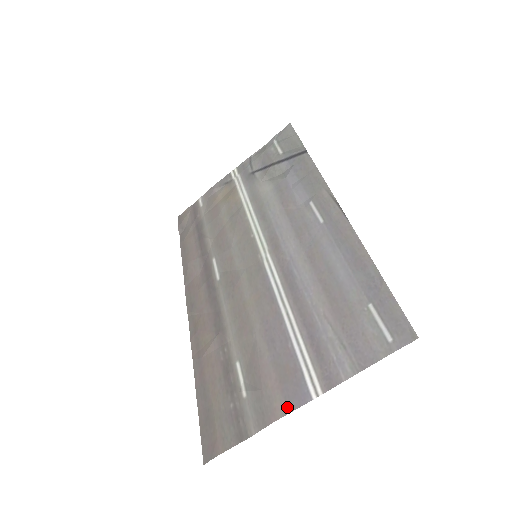
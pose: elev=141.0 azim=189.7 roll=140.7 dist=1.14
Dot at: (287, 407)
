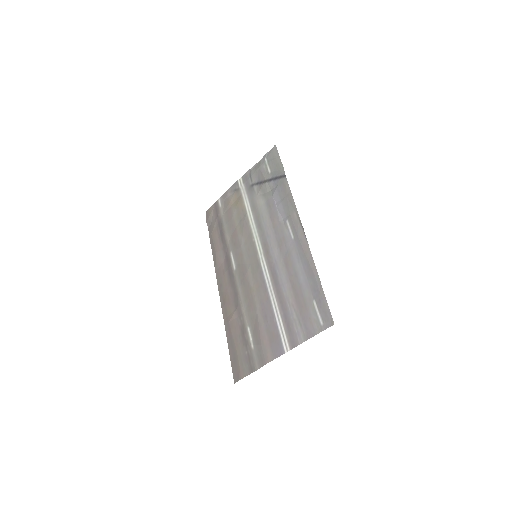
Dot at: (273, 356)
